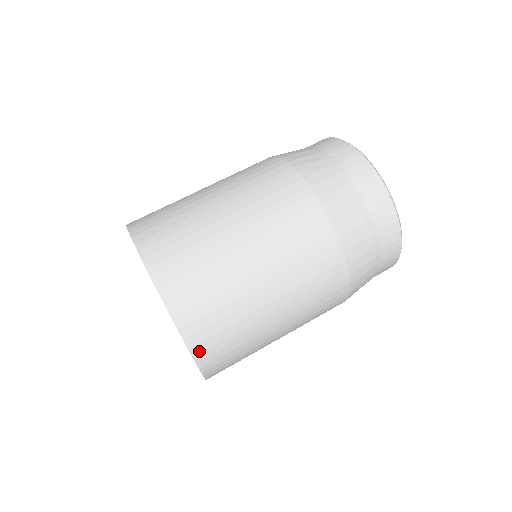
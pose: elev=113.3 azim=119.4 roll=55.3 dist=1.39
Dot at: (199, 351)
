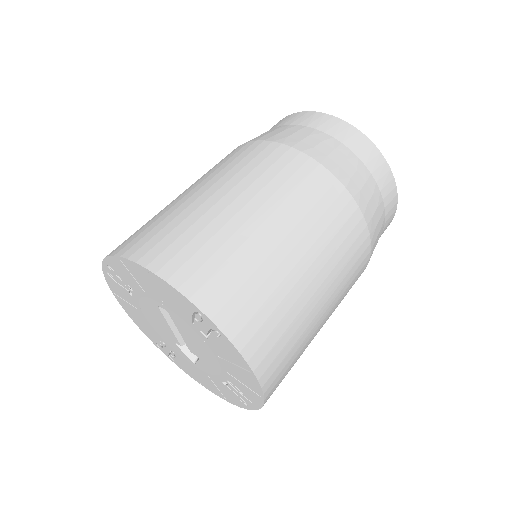
Dot at: (252, 353)
